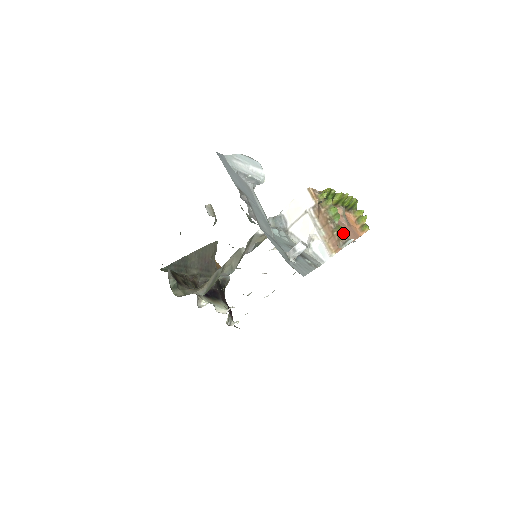
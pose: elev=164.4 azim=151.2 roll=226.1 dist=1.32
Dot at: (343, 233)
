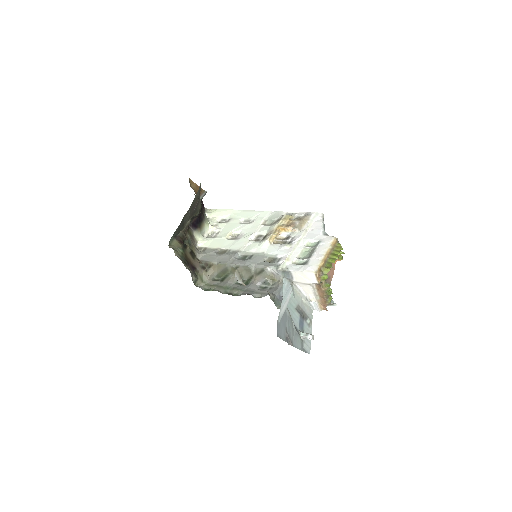
Dot at: (331, 299)
